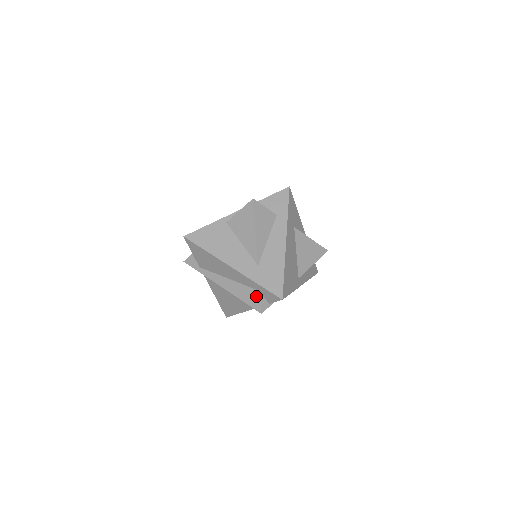
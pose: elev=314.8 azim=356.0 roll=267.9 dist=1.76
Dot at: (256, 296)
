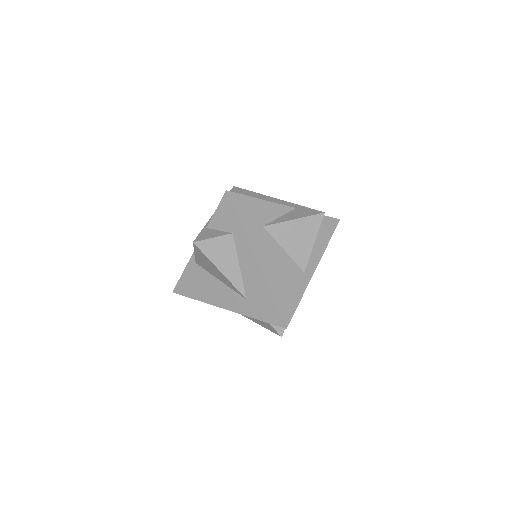
Dot at: (266, 323)
